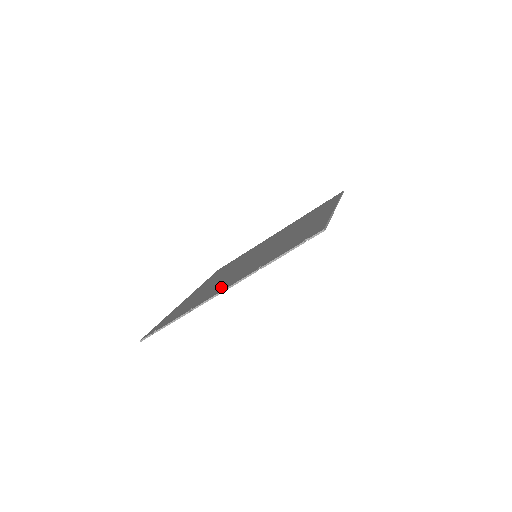
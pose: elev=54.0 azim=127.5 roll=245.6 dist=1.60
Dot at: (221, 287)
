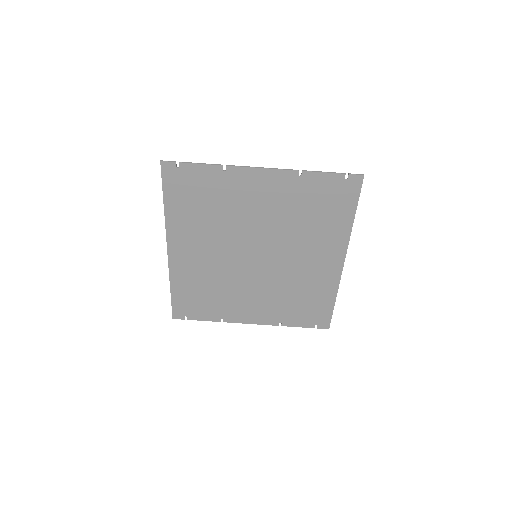
Dot at: (250, 187)
